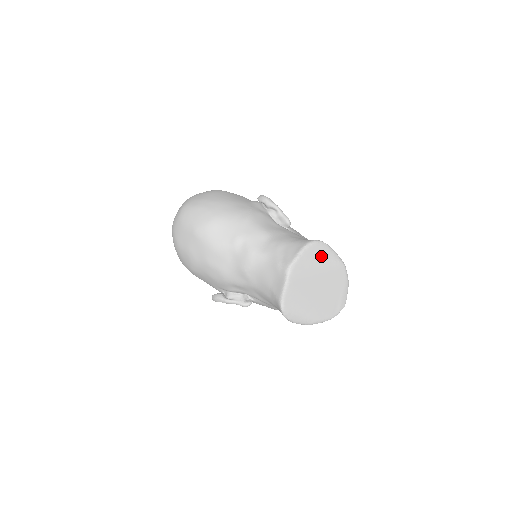
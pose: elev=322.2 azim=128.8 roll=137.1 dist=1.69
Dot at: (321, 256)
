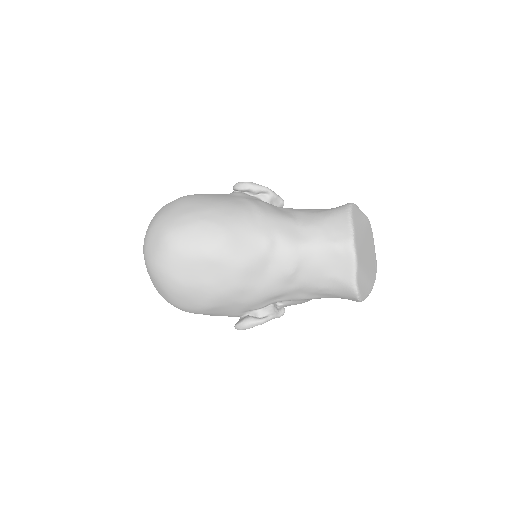
Dot at: (359, 218)
